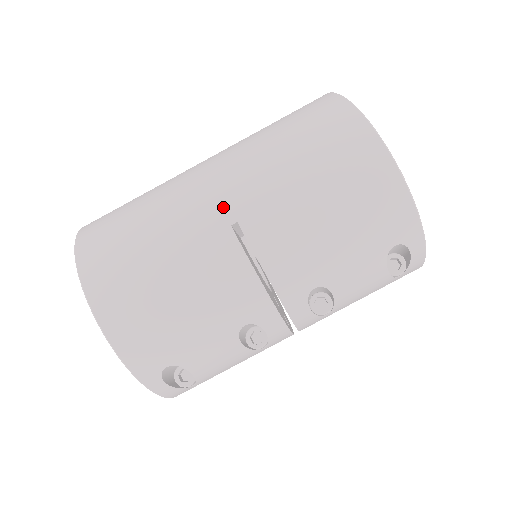
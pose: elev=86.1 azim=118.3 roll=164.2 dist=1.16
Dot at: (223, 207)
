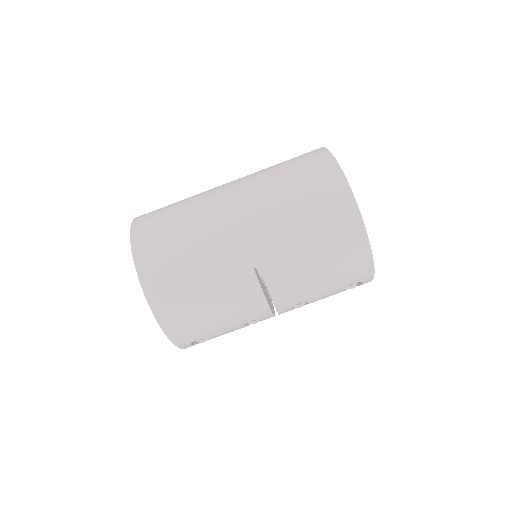
Dot at: (250, 255)
